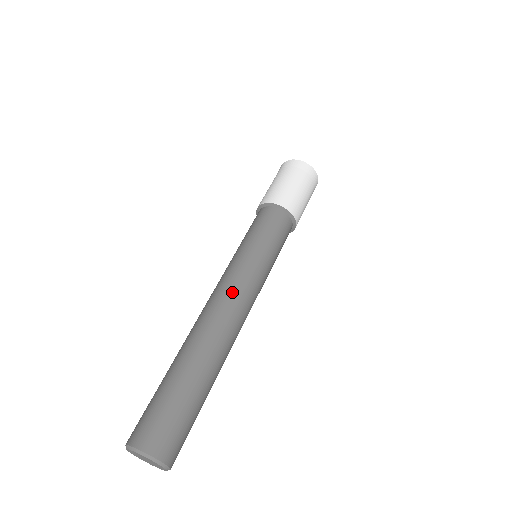
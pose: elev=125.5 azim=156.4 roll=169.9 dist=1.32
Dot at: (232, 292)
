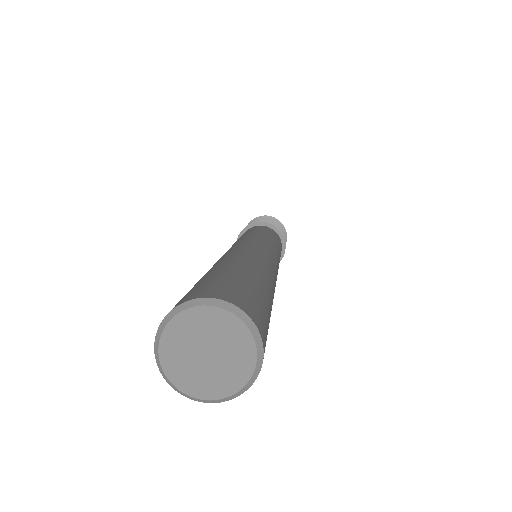
Dot at: (260, 244)
